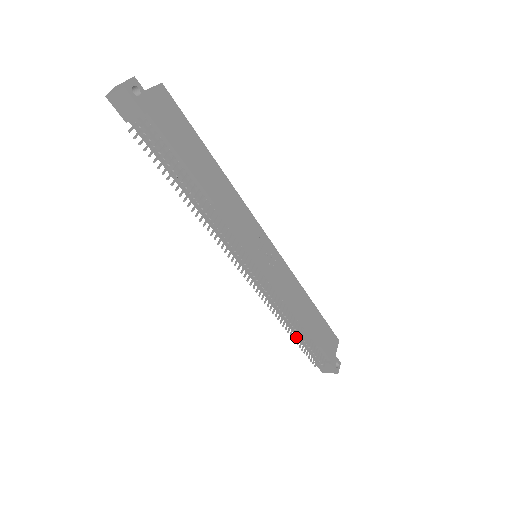
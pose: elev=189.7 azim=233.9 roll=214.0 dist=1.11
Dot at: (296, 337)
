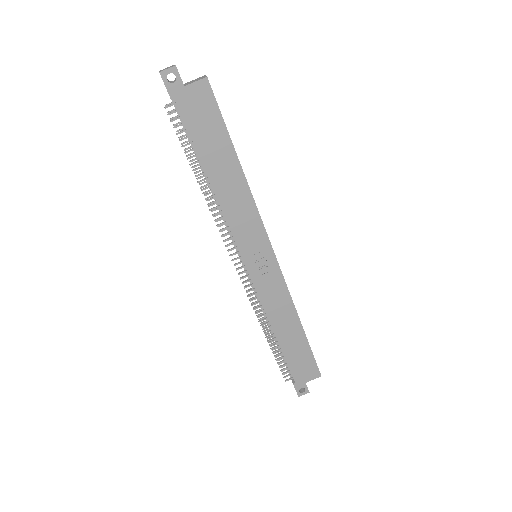
Dot at: (272, 340)
